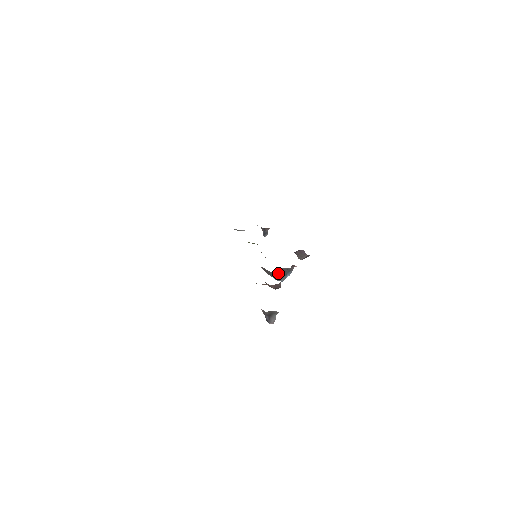
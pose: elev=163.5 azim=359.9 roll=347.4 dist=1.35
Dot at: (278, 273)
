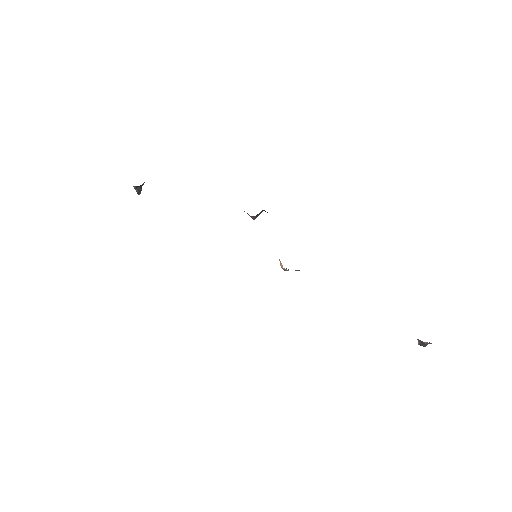
Dot at: occluded
